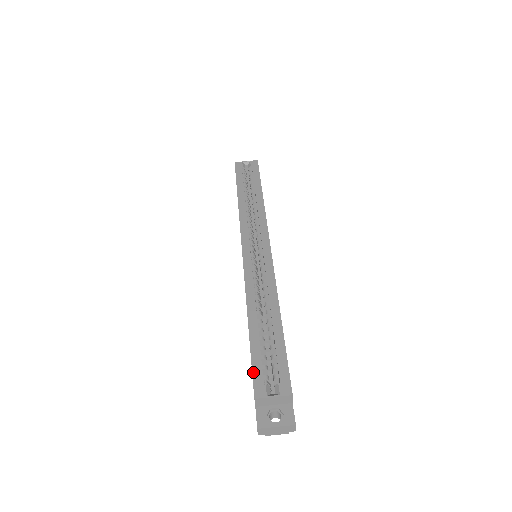
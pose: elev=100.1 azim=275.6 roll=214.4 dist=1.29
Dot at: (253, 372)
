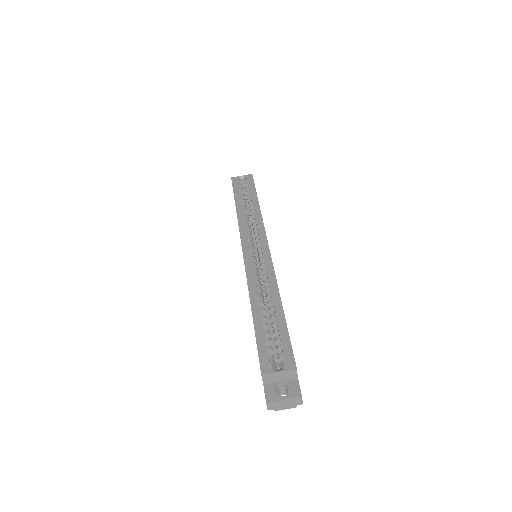
Dot at: (259, 352)
